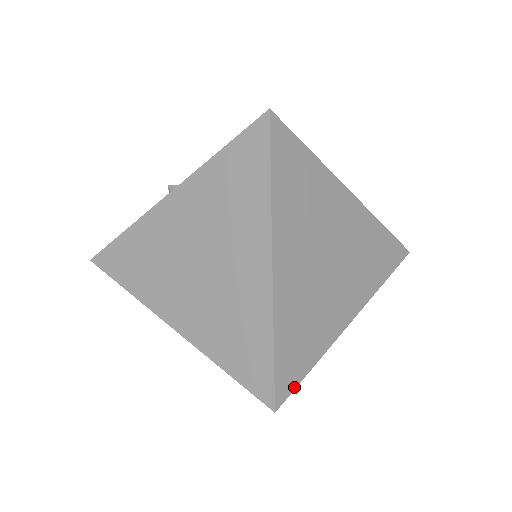
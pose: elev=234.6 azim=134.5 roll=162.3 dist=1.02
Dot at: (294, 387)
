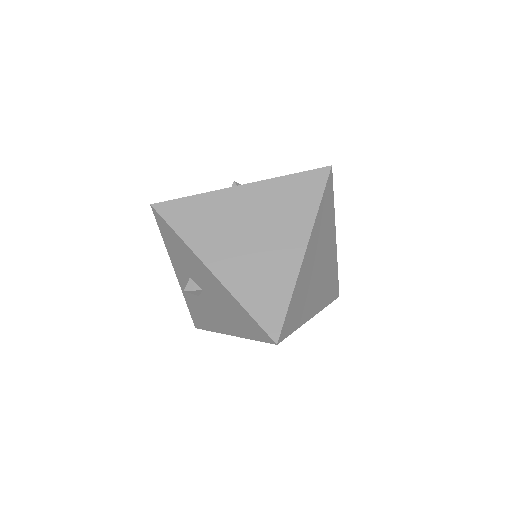
Dot at: (287, 336)
